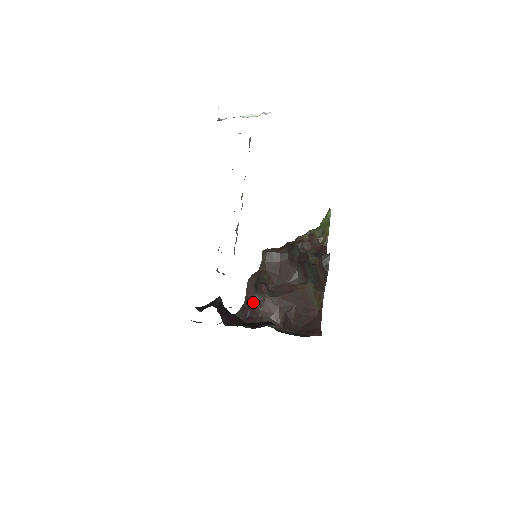
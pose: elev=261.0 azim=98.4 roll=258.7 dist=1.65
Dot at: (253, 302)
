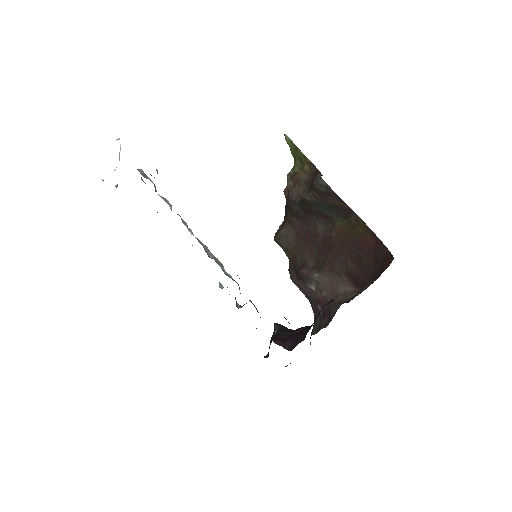
Dot at: (313, 294)
